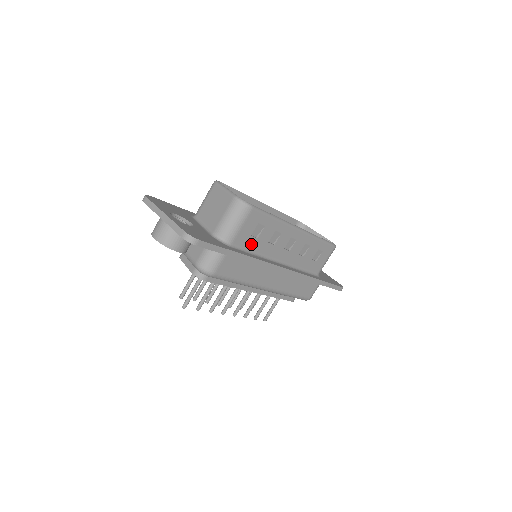
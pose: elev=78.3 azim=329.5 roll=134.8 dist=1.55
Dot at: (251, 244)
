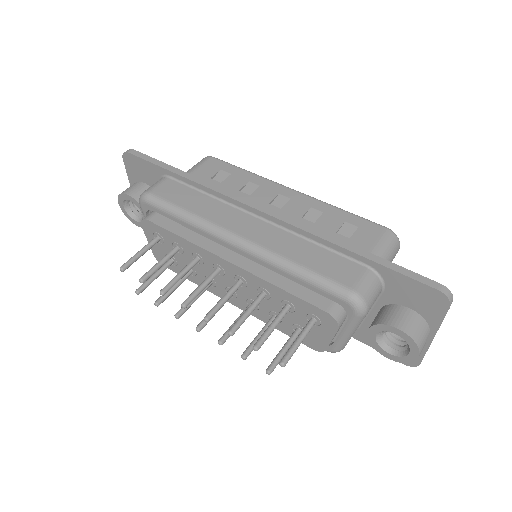
Dot at: occluded
